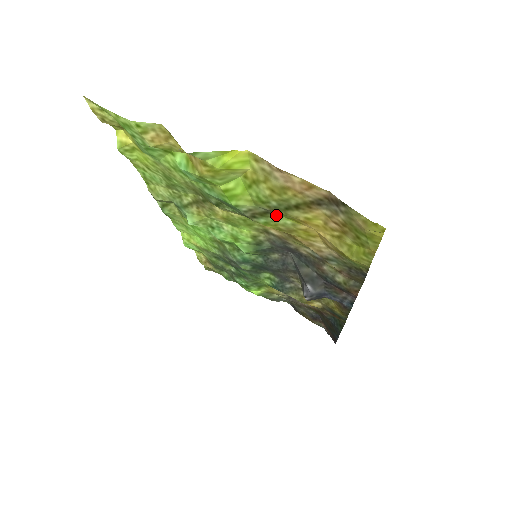
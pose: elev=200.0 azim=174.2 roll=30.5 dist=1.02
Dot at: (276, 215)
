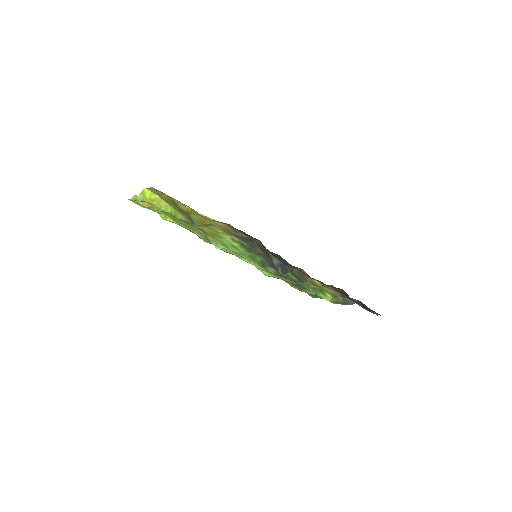
Dot at: (190, 215)
